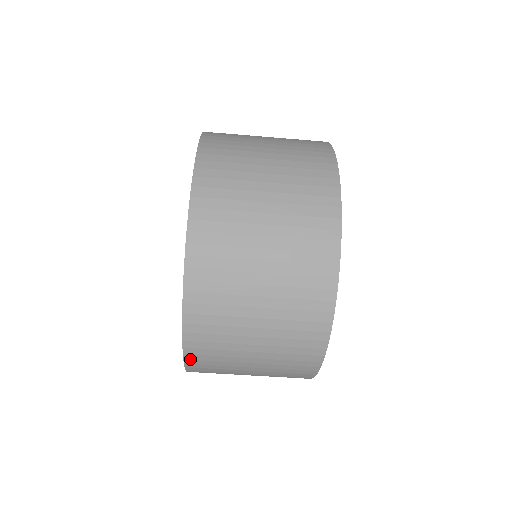
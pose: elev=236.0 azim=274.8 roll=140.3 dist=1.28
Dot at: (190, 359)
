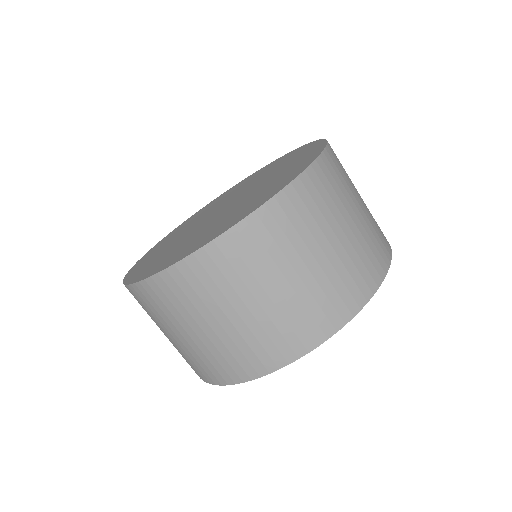
Dot at: occluded
